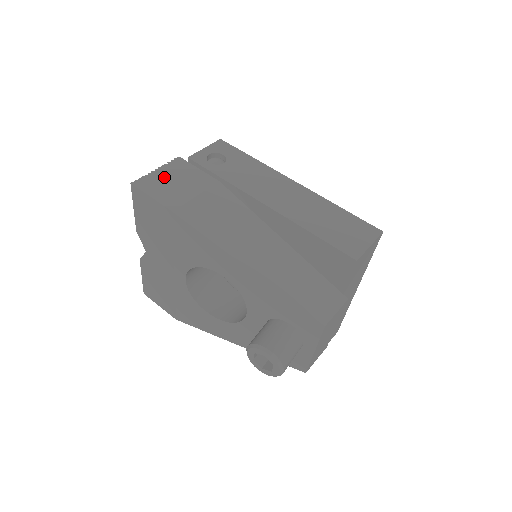
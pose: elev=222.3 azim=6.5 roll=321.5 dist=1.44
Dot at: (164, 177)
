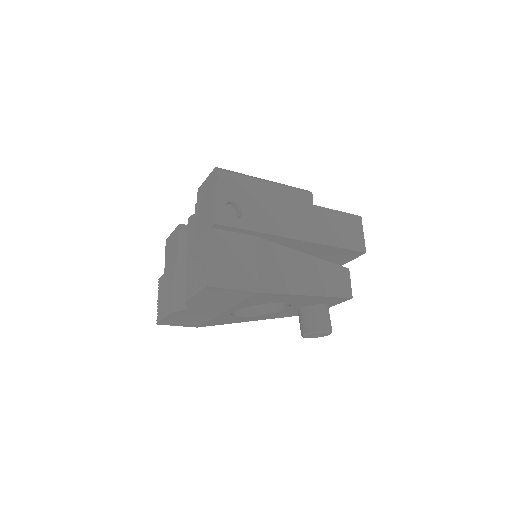
Dot at: (222, 261)
